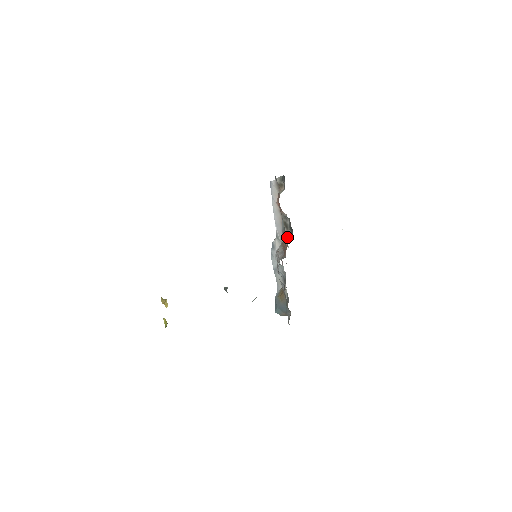
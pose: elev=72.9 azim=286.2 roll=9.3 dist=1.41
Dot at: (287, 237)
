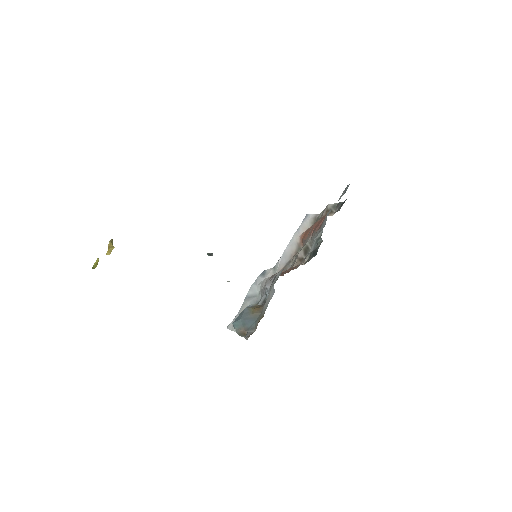
Dot at: (299, 262)
